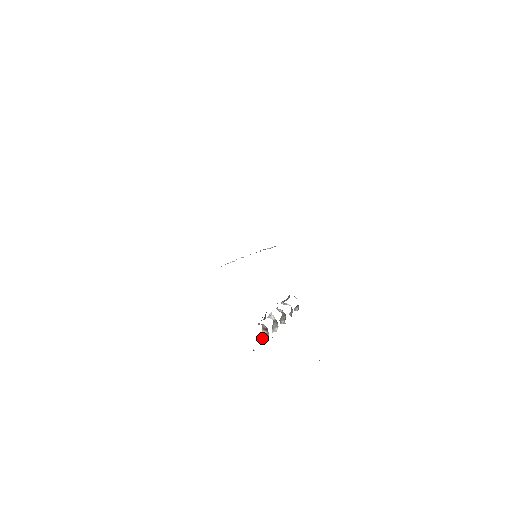
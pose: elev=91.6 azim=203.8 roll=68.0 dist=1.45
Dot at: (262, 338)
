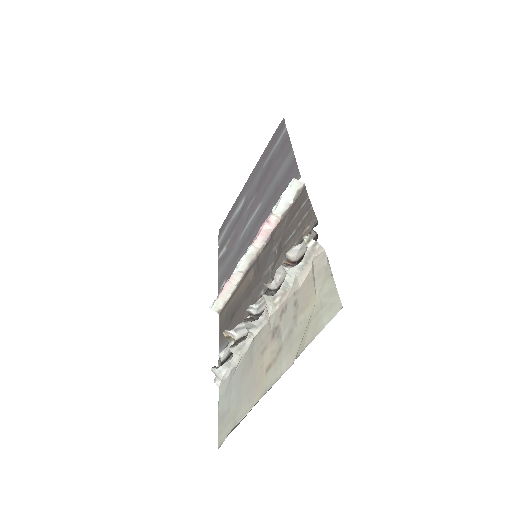
Dot at: (283, 265)
